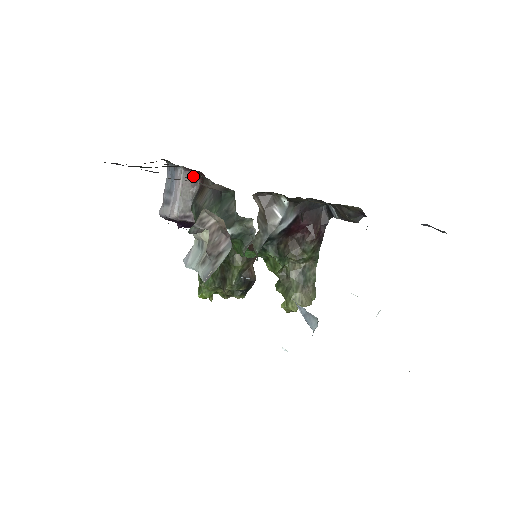
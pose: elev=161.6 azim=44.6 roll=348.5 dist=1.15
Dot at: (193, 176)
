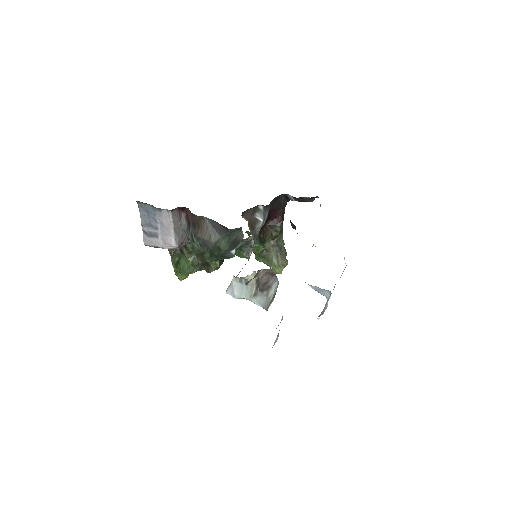
Dot at: (178, 212)
